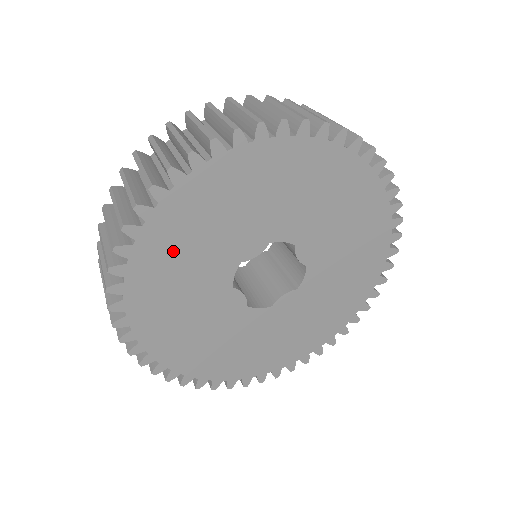
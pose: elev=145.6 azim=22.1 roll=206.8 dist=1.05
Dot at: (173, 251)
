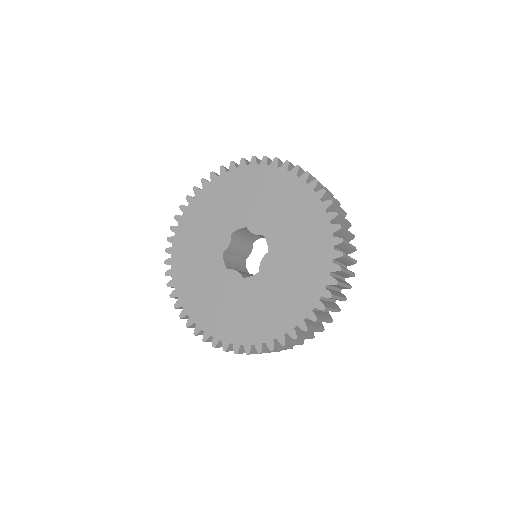
Dot at: (188, 263)
